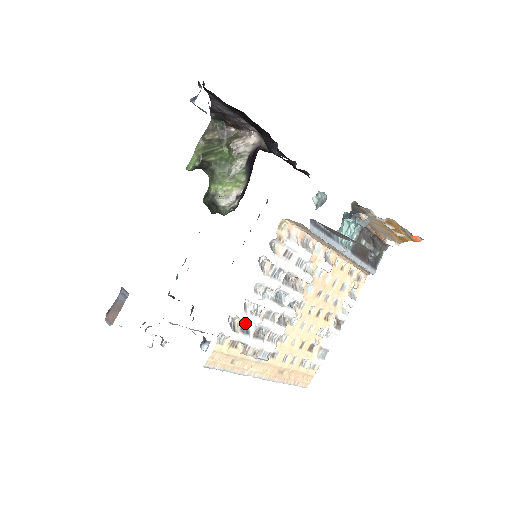
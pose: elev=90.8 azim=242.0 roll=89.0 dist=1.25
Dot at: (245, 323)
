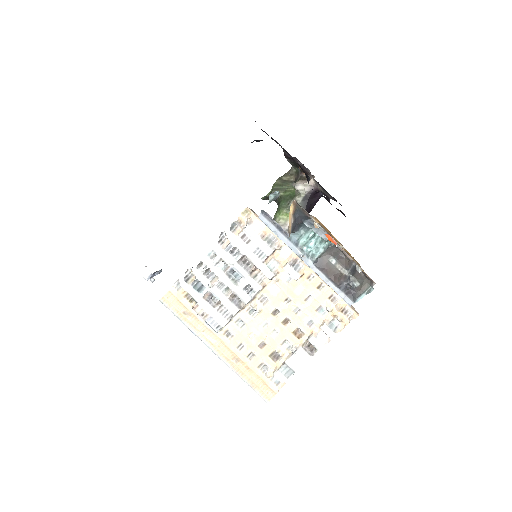
Dot at: (202, 285)
